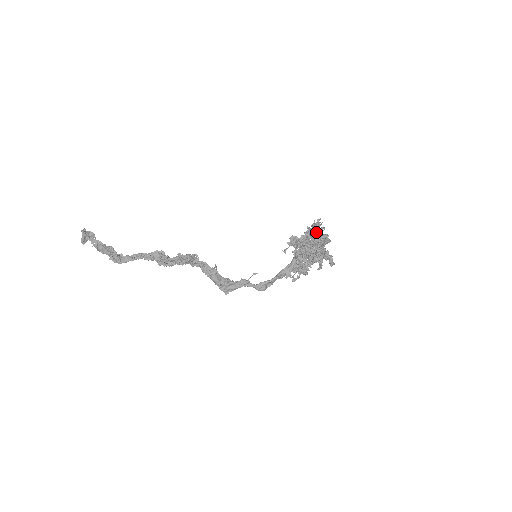
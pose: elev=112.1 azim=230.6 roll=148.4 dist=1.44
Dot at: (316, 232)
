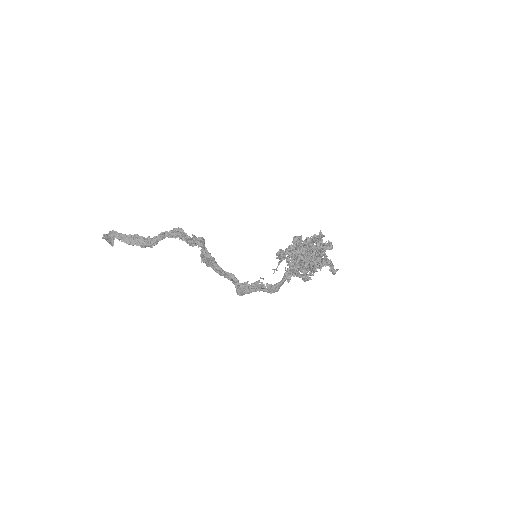
Dot at: occluded
